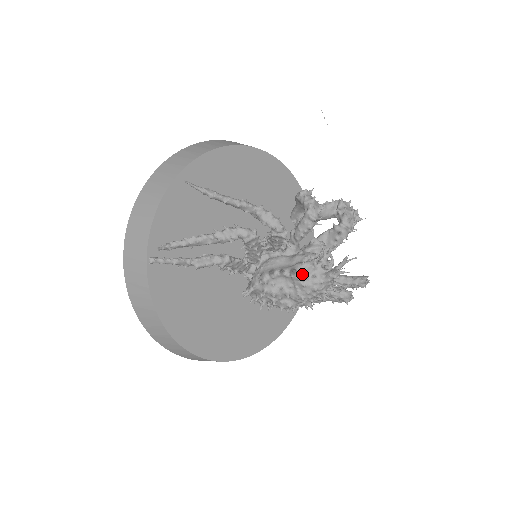
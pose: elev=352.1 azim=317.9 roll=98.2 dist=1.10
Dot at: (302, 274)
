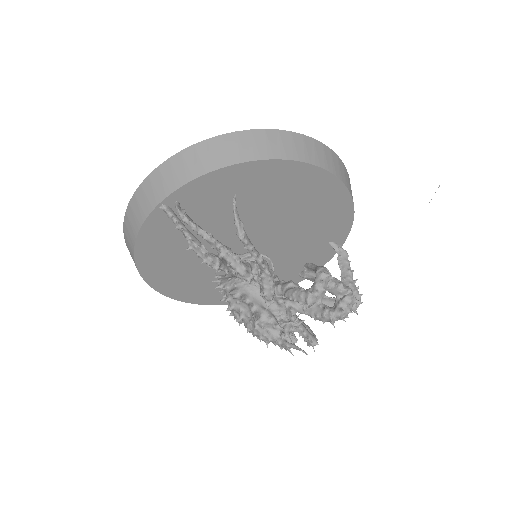
Dot at: (262, 322)
